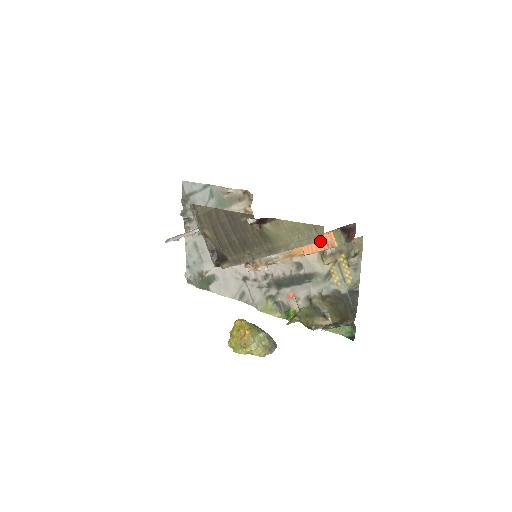
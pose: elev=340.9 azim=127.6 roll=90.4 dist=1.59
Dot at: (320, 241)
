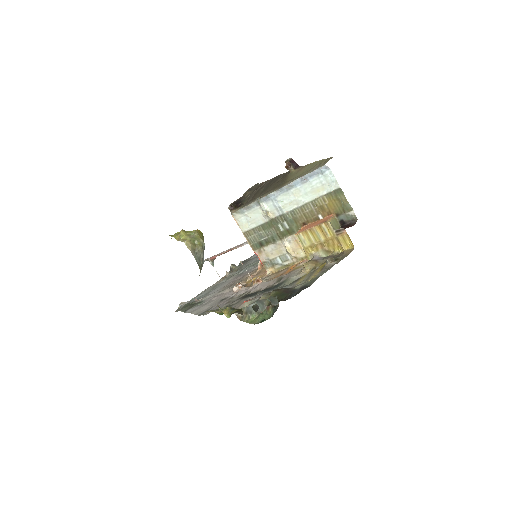
Dot at: (322, 166)
